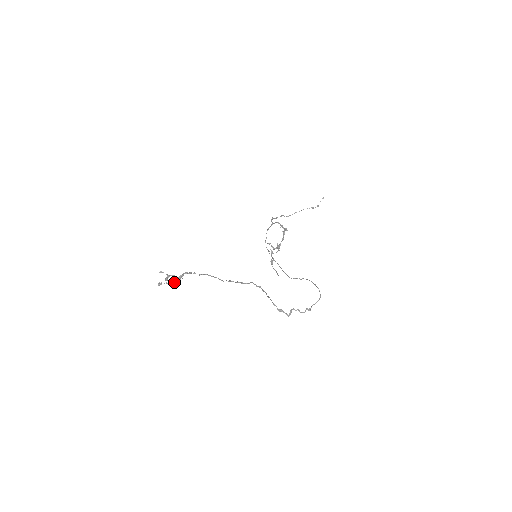
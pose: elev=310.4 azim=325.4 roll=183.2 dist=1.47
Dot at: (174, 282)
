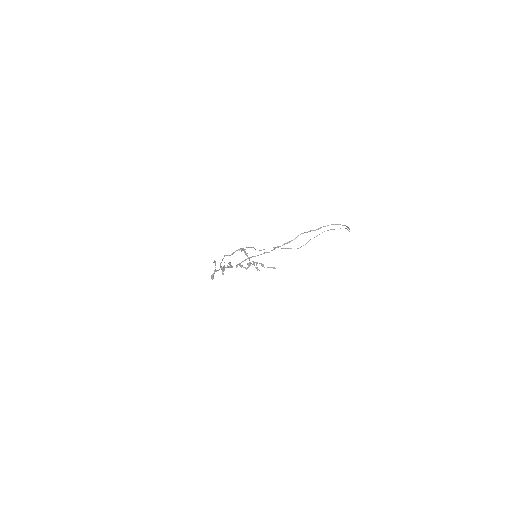
Dot at: (230, 267)
